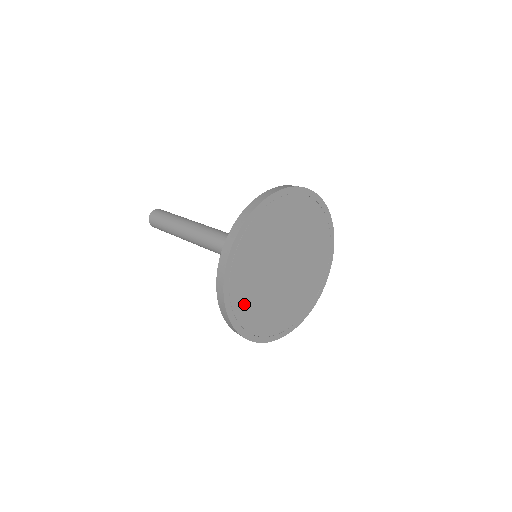
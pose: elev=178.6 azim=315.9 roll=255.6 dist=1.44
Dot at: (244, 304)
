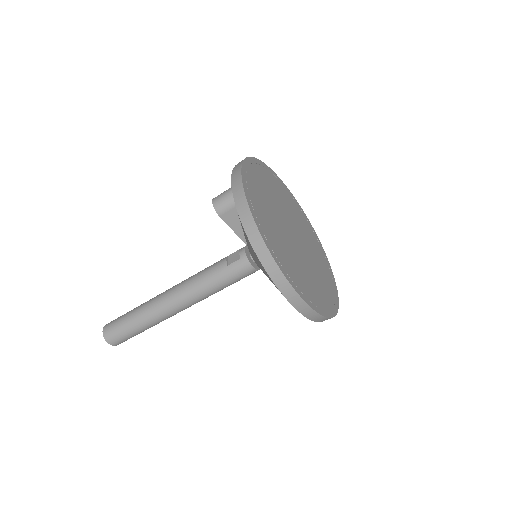
Dot at: (320, 296)
